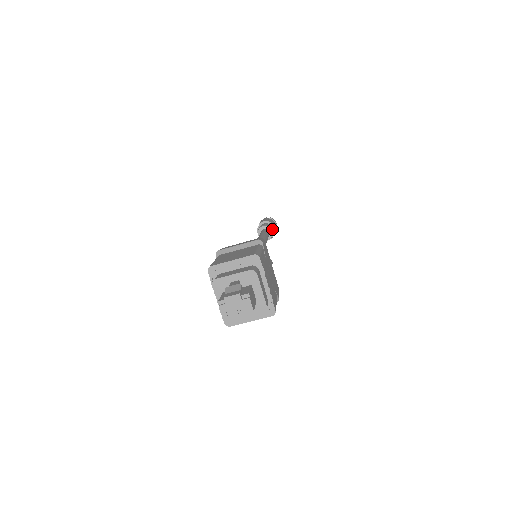
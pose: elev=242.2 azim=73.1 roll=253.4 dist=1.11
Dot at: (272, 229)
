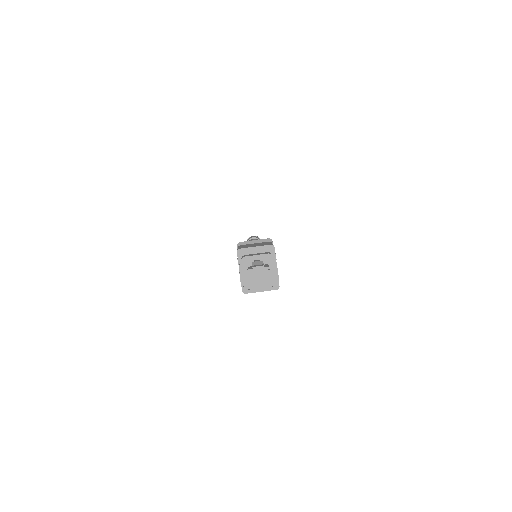
Dot at: occluded
